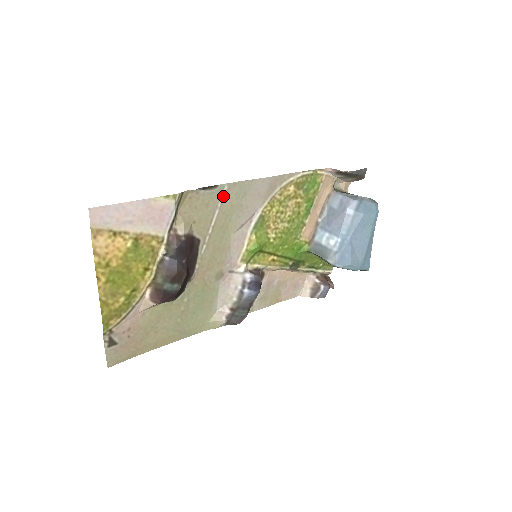
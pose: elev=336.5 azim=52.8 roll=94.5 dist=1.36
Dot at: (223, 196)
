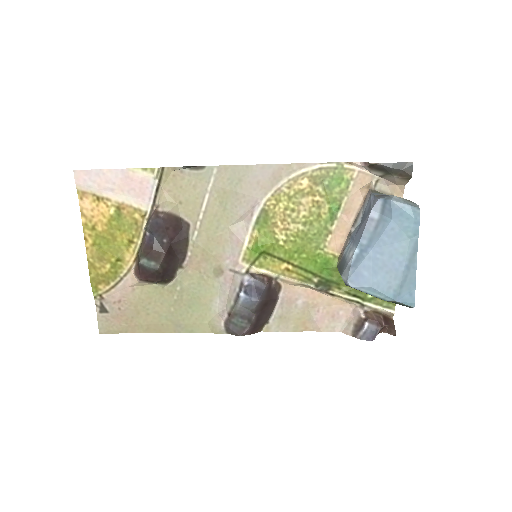
Dot at: (213, 179)
